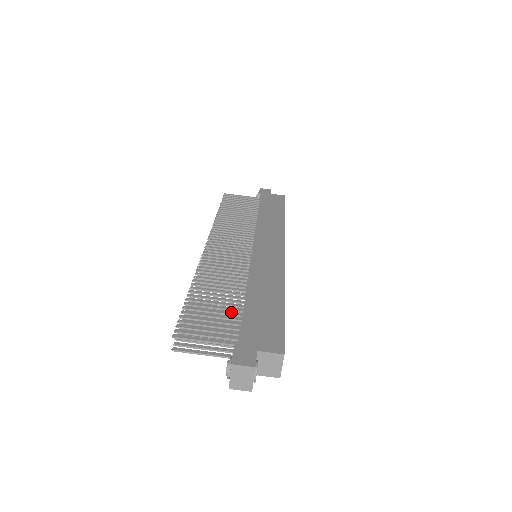
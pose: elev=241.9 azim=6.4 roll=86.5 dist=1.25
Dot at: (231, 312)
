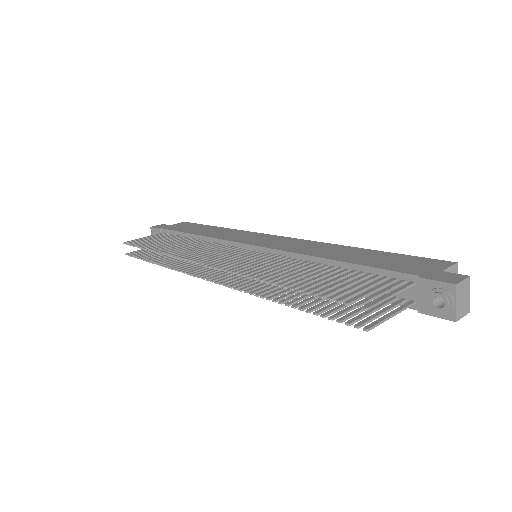
Dot at: (352, 275)
